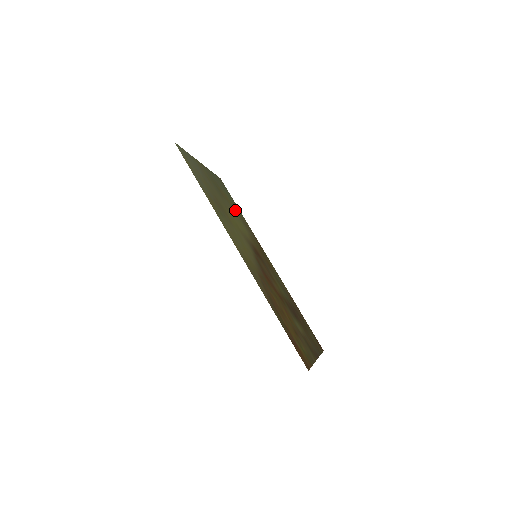
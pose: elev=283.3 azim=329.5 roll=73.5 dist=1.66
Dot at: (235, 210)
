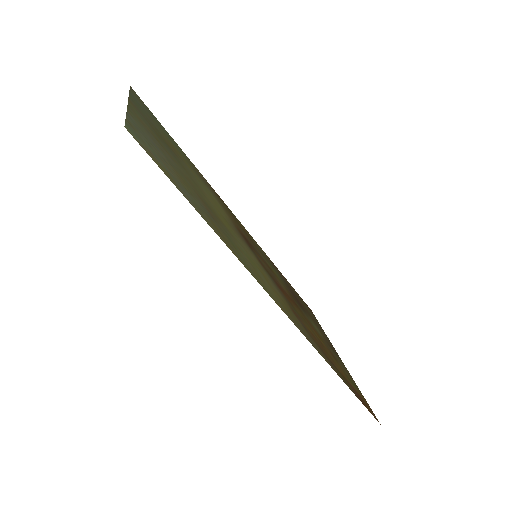
Dot at: (186, 162)
